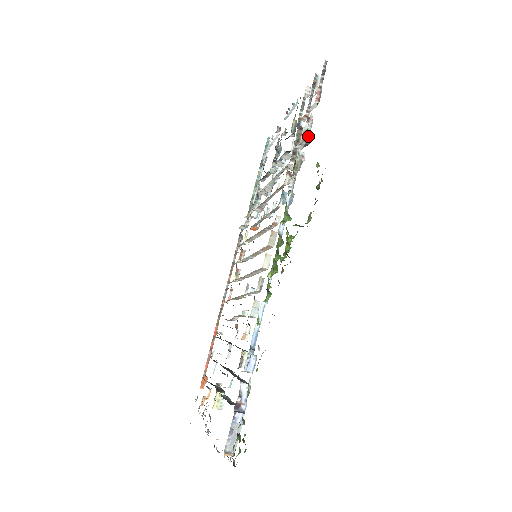
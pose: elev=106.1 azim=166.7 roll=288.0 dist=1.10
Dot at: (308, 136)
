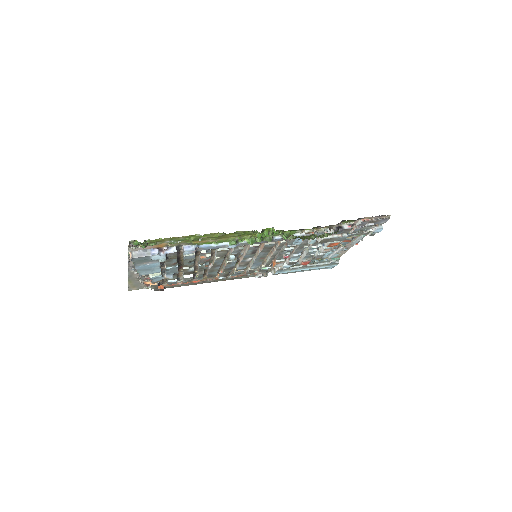
Dot at: (340, 228)
